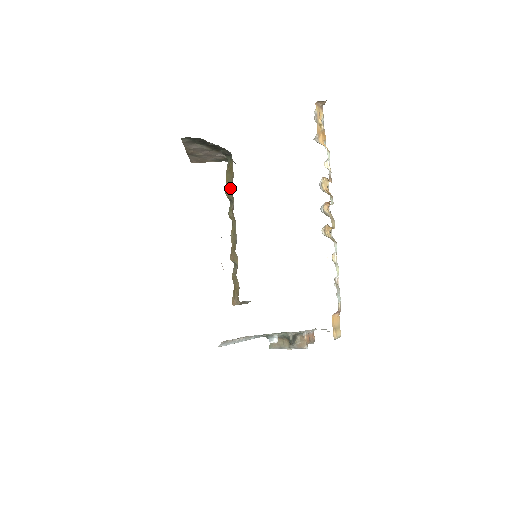
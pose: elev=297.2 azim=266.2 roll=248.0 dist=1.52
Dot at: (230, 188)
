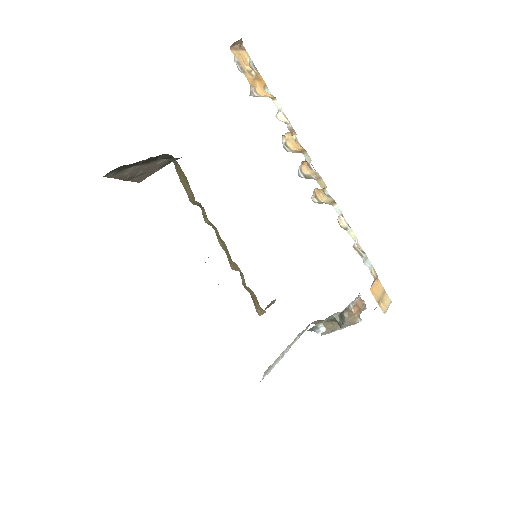
Dot at: (191, 194)
